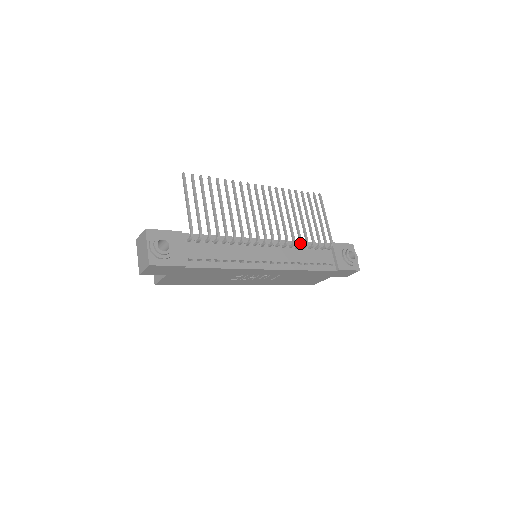
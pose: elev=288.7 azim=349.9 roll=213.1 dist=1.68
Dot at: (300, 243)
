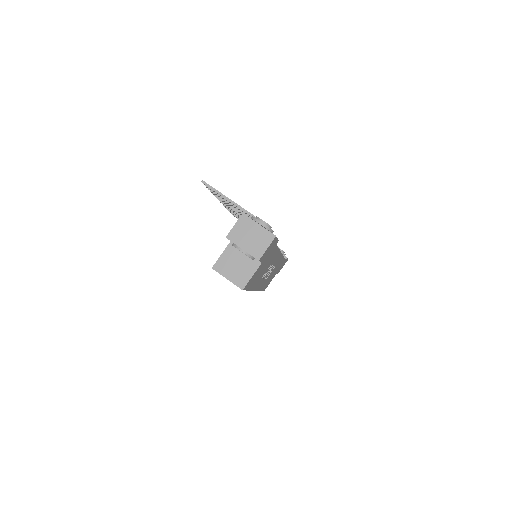
Dot at: occluded
